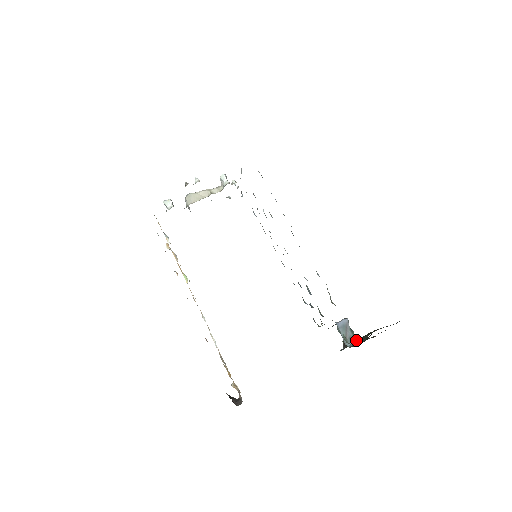
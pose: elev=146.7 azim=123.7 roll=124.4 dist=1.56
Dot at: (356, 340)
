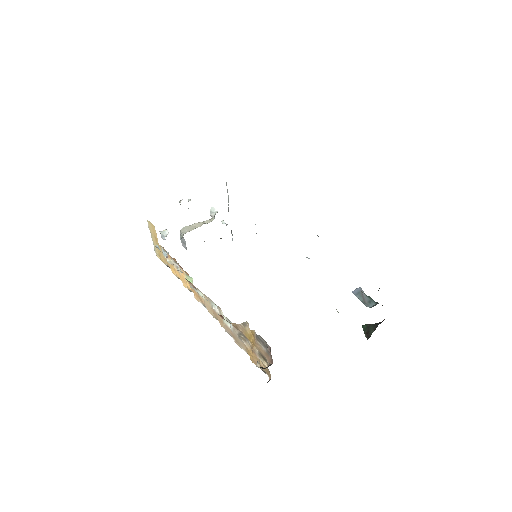
Dot at: (376, 303)
